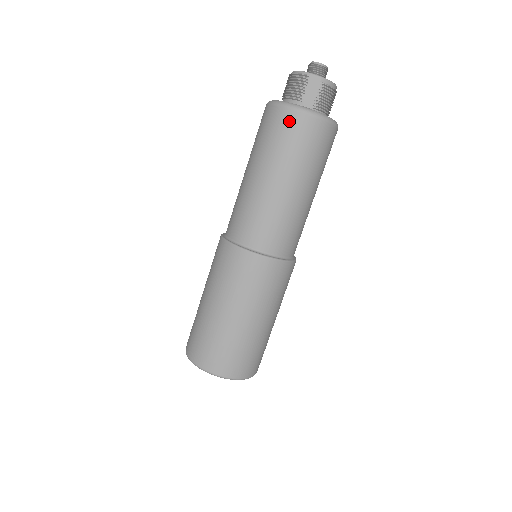
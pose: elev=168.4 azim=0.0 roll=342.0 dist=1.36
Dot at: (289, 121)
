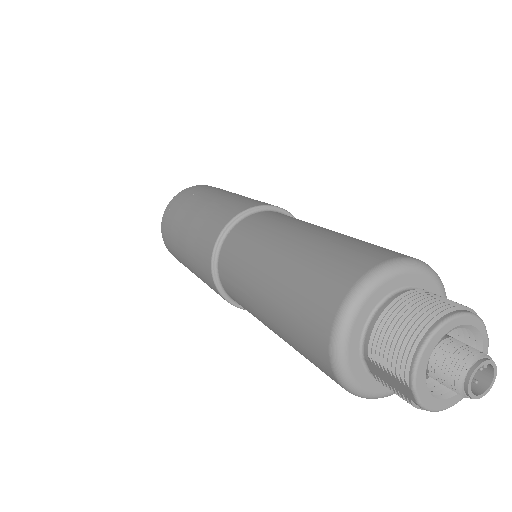
Dot at: (316, 347)
